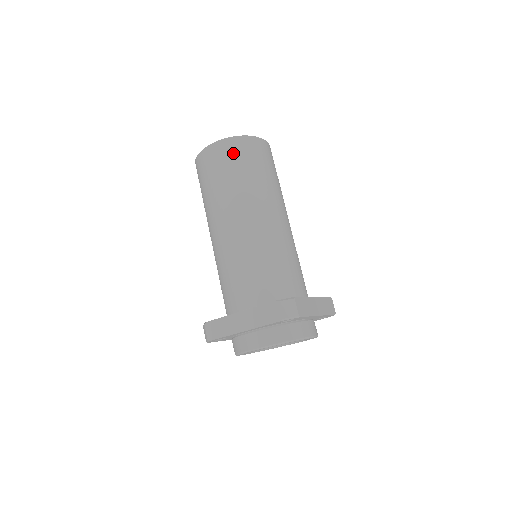
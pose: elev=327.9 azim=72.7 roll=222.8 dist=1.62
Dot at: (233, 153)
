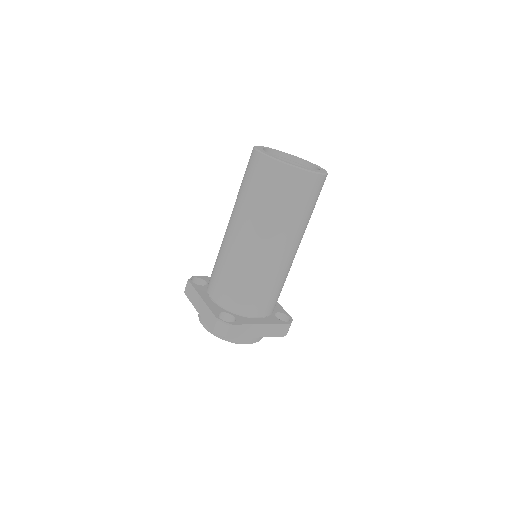
Dot at: (269, 176)
